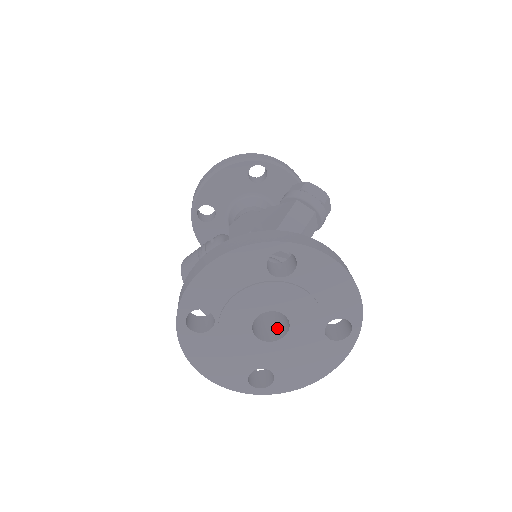
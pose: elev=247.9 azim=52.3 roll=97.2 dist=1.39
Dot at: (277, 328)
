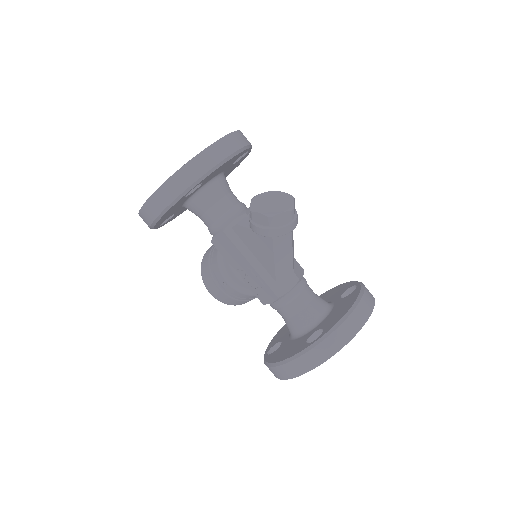
Dot at: occluded
